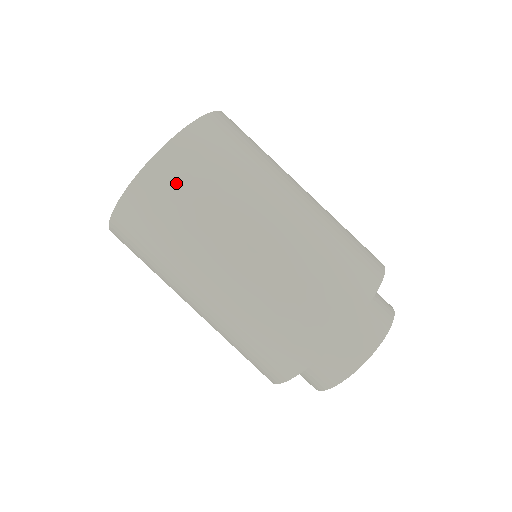
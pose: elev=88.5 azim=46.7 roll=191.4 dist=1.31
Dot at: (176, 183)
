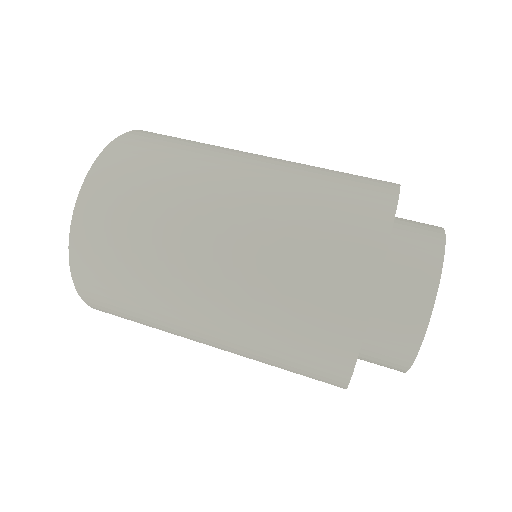
Dot at: (107, 225)
